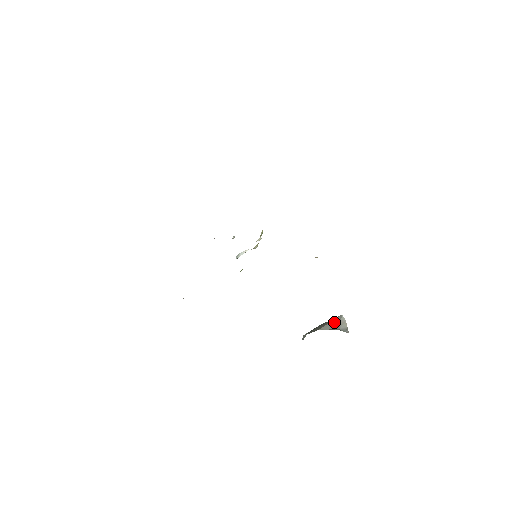
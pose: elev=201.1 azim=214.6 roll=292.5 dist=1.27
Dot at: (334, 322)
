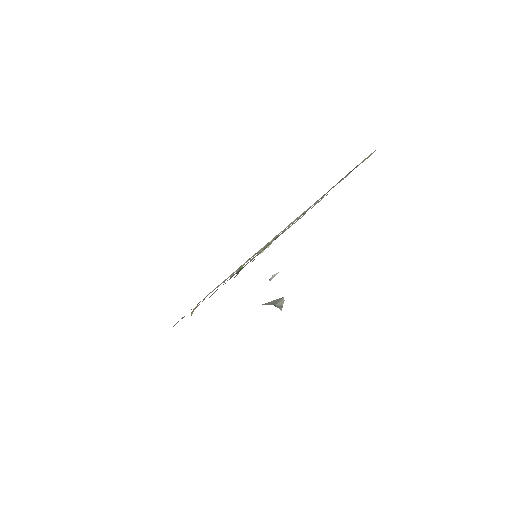
Dot at: (275, 301)
